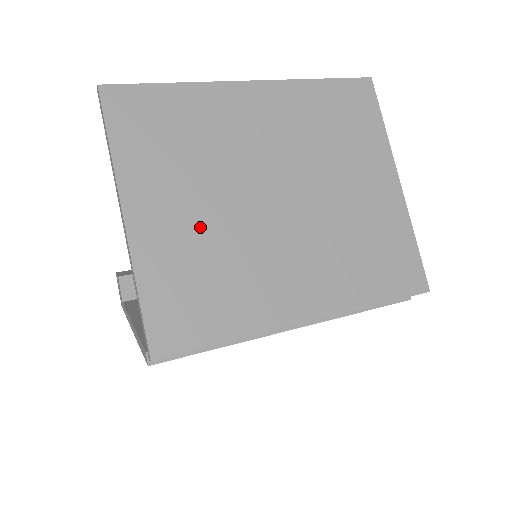
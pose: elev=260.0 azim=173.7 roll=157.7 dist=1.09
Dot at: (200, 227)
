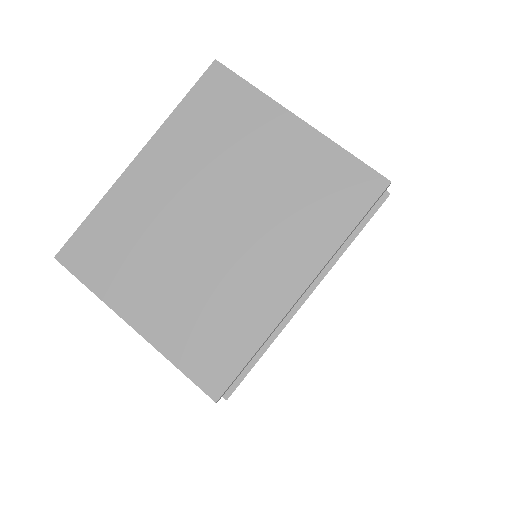
Dot at: (180, 291)
